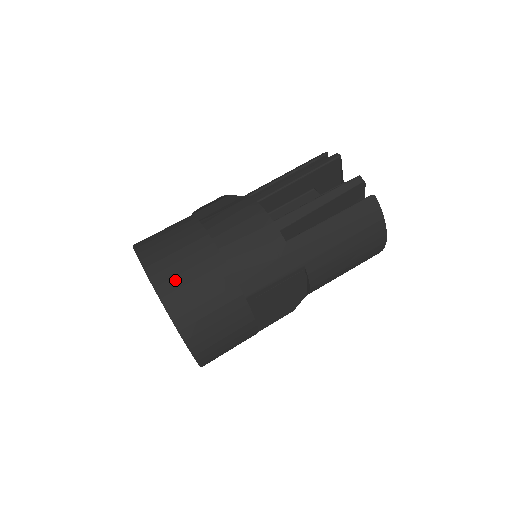
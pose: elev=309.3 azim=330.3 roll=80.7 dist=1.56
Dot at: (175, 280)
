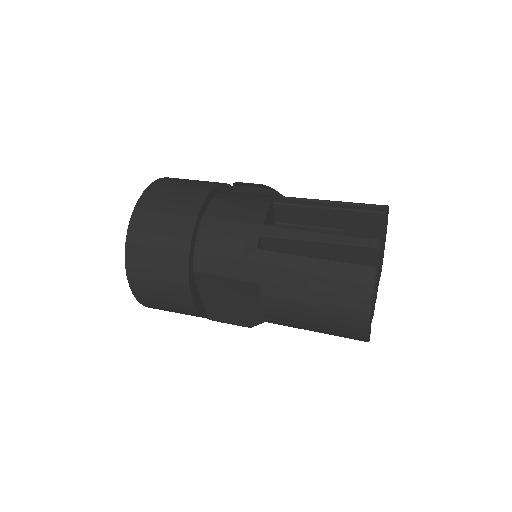
Dot at: (151, 213)
